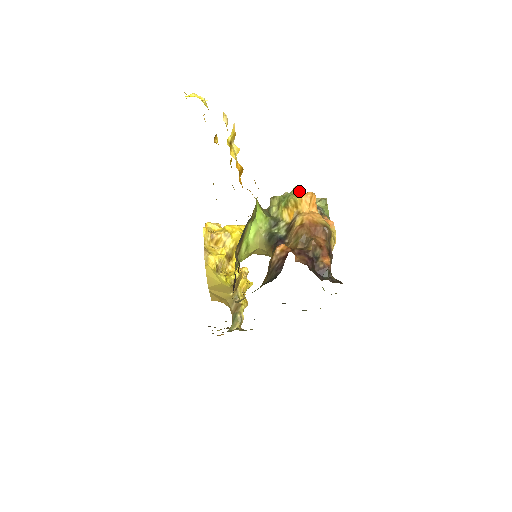
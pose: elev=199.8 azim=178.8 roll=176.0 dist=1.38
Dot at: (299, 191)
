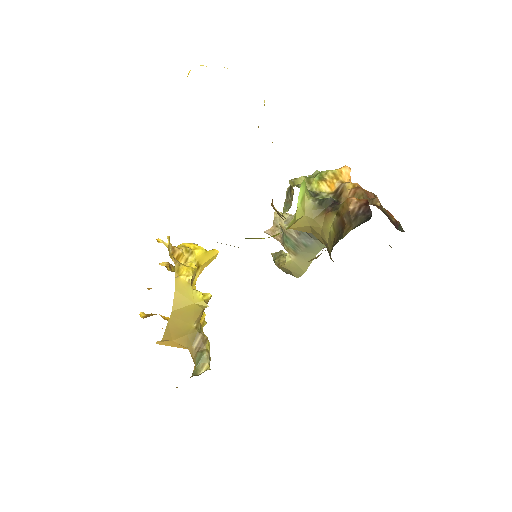
Dot at: occluded
